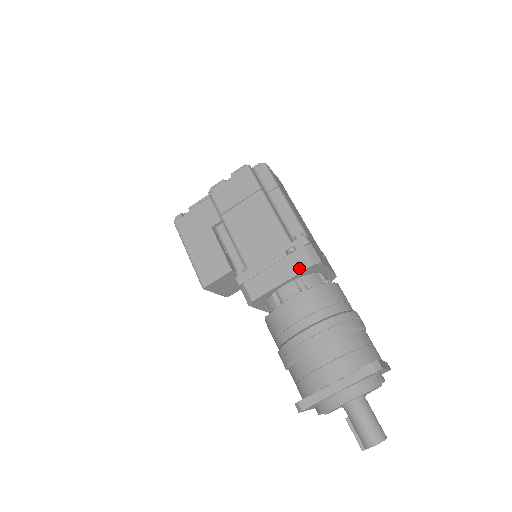
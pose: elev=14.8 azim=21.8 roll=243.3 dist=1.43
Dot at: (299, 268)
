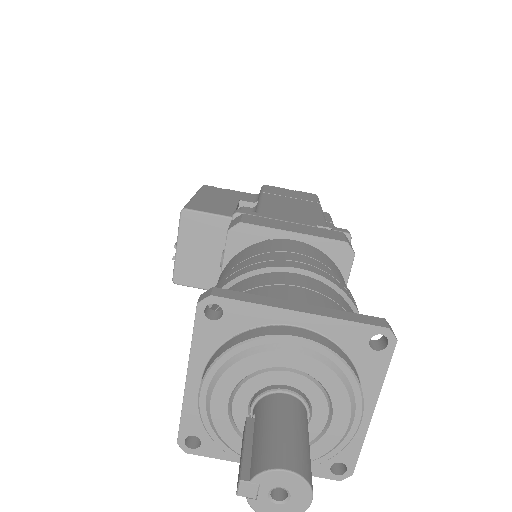
Dot at: (326, 236)
